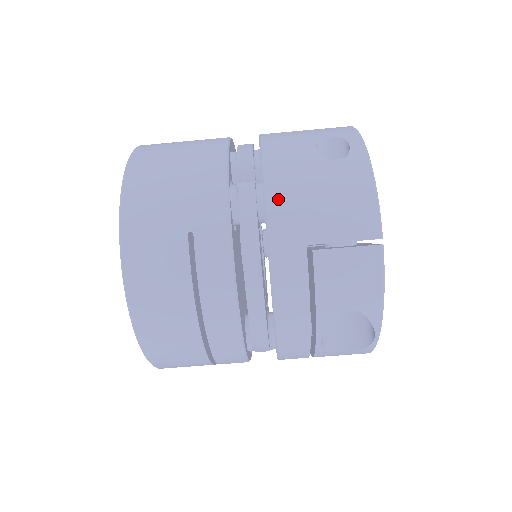
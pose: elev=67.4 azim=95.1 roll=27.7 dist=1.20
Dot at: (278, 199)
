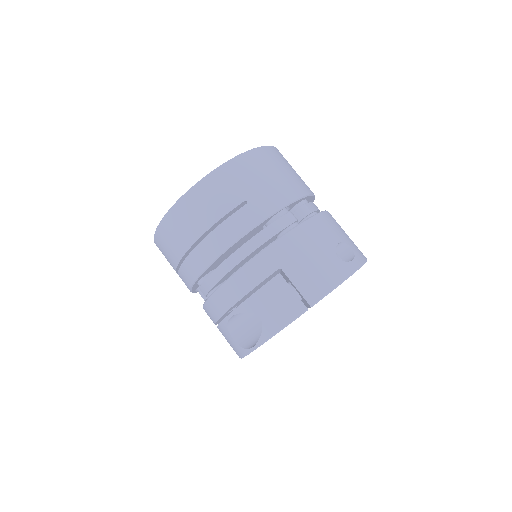
Dot at: (295, 237)
